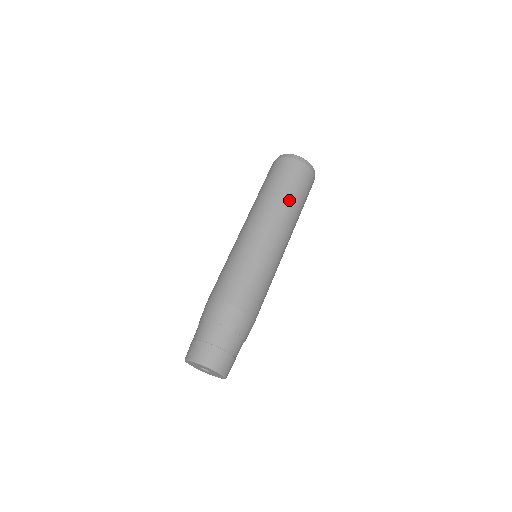
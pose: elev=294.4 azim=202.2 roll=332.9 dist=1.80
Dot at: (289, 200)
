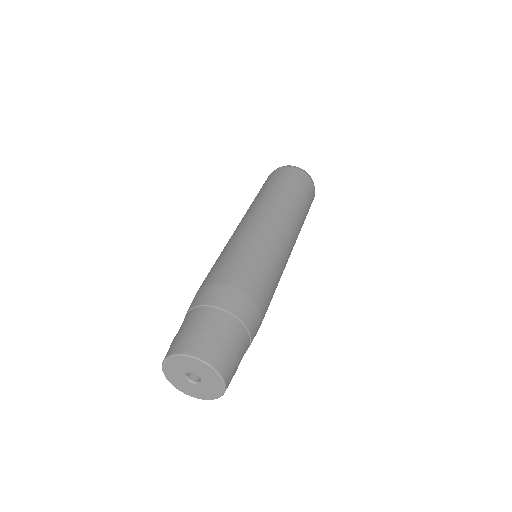
Dot at: (291, 197)
